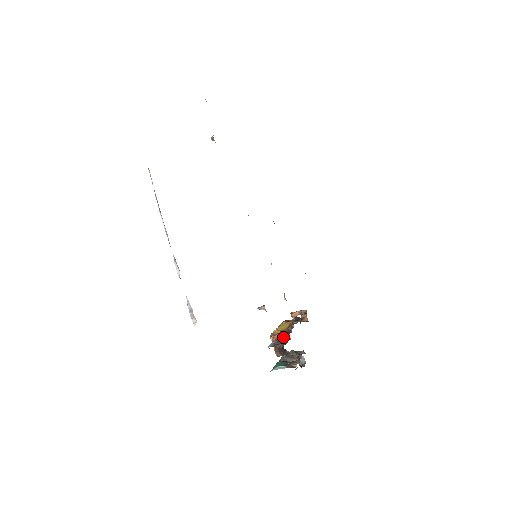
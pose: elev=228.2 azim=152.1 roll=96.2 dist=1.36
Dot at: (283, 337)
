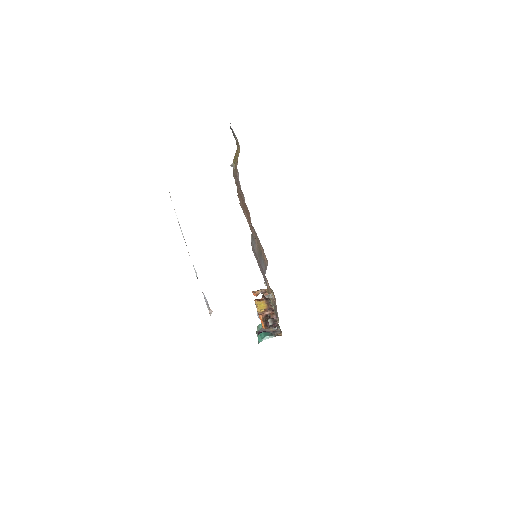
Dot at: (271, 314)
